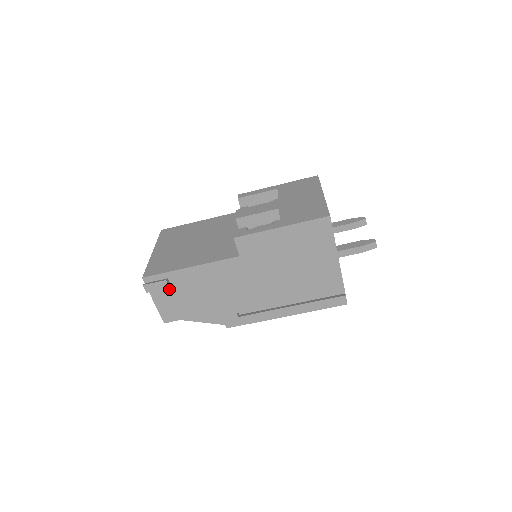
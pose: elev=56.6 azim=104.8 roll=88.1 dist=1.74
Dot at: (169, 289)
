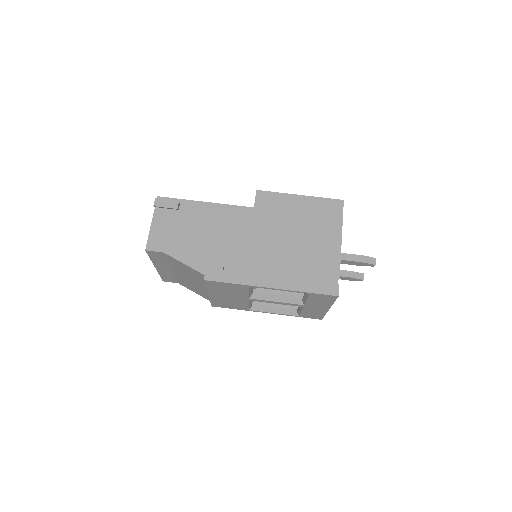
Dot at: (174, 216)
